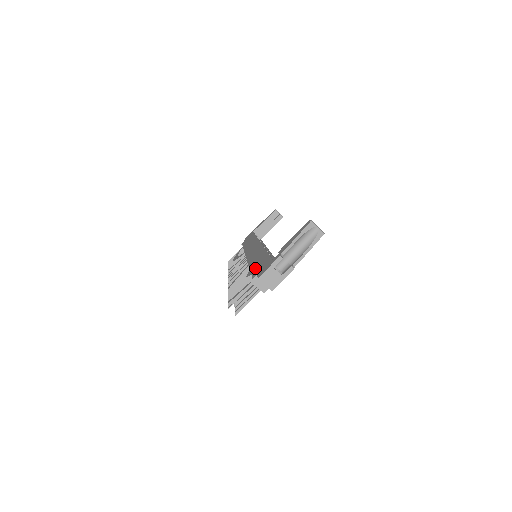
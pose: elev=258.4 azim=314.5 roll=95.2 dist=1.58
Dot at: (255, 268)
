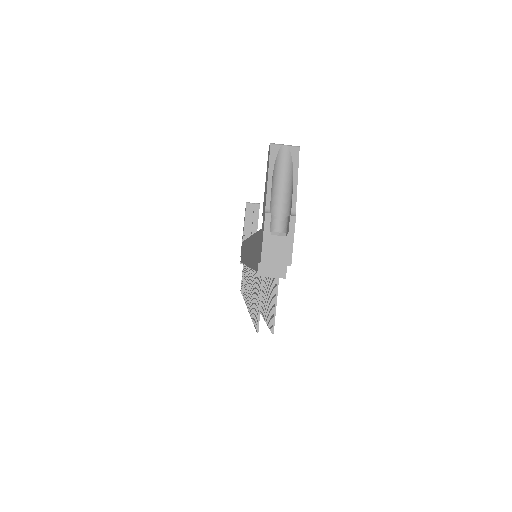
Dot at: (254, 260)
